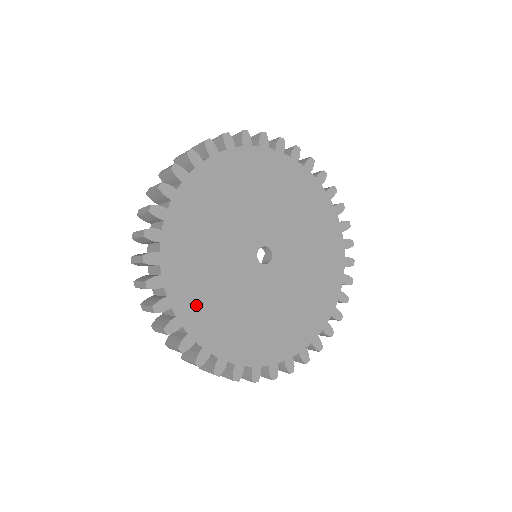
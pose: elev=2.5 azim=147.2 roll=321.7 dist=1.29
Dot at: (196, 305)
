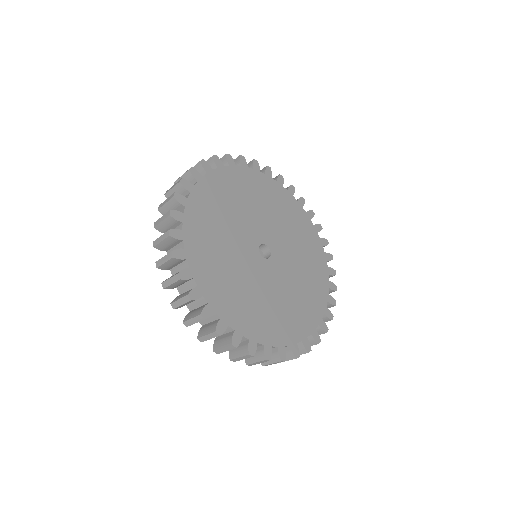
Dot at: (207, 266)
